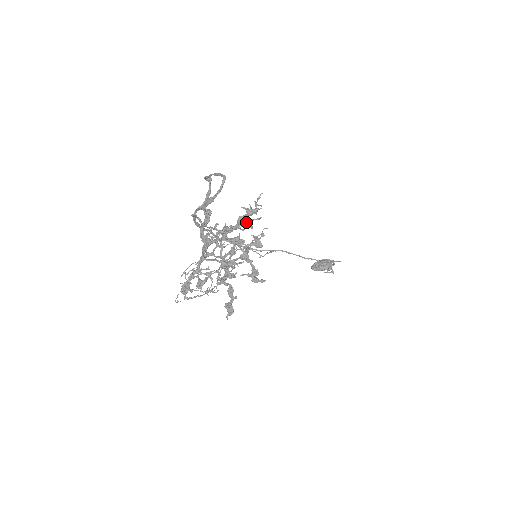
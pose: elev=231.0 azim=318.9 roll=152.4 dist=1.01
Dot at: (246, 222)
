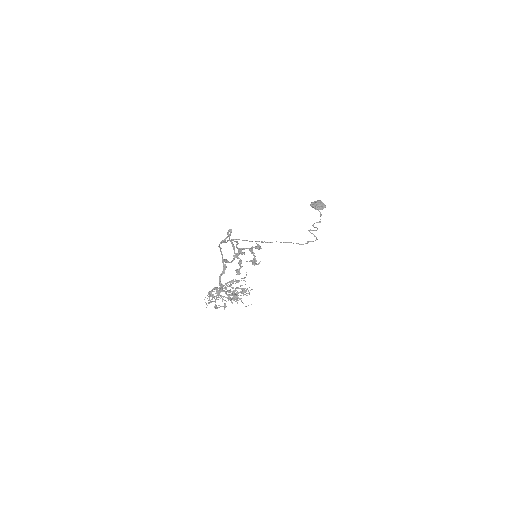
Dot at: (241, 289)
